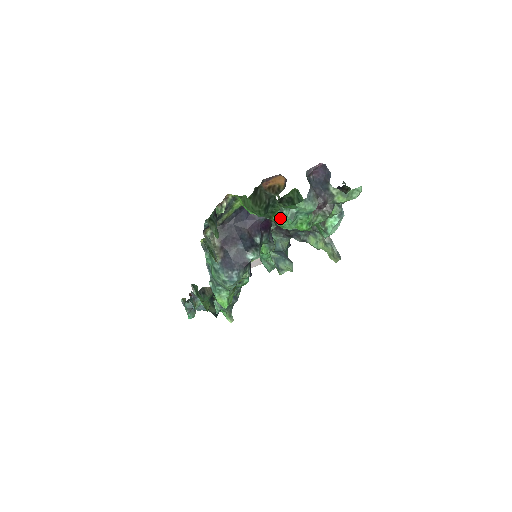
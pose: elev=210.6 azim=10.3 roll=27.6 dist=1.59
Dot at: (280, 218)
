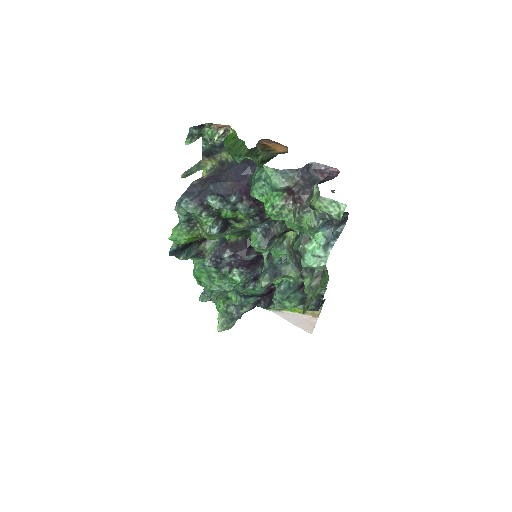
Dot at: (253, 180)
